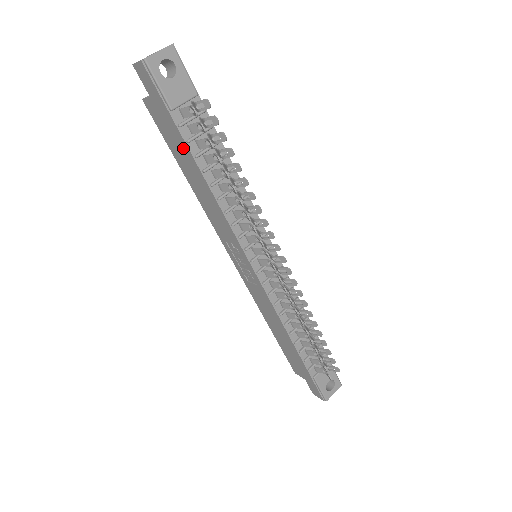
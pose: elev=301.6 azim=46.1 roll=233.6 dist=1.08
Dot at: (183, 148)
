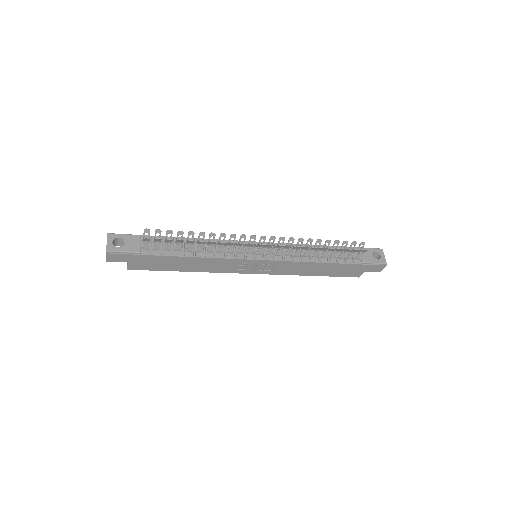
Dot at: (165, 260)
